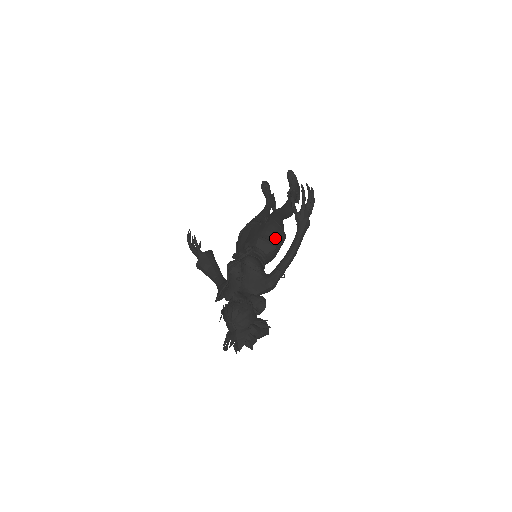
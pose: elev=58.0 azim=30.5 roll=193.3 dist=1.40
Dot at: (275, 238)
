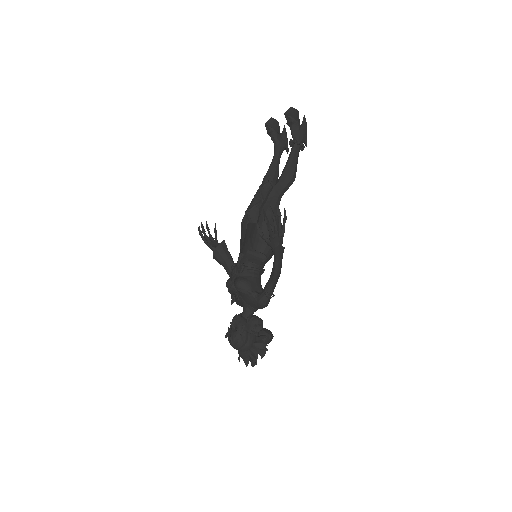
Dot at: (265, 243)
